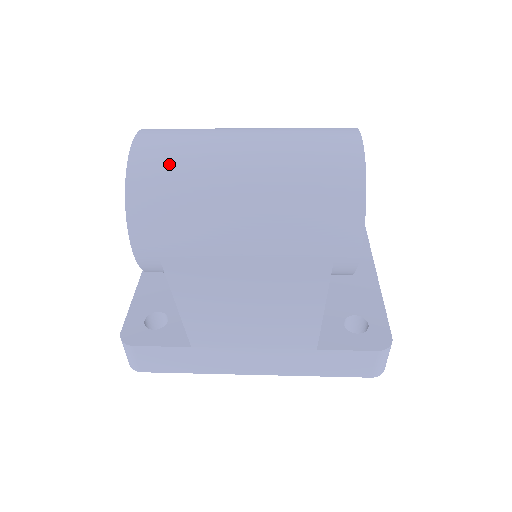
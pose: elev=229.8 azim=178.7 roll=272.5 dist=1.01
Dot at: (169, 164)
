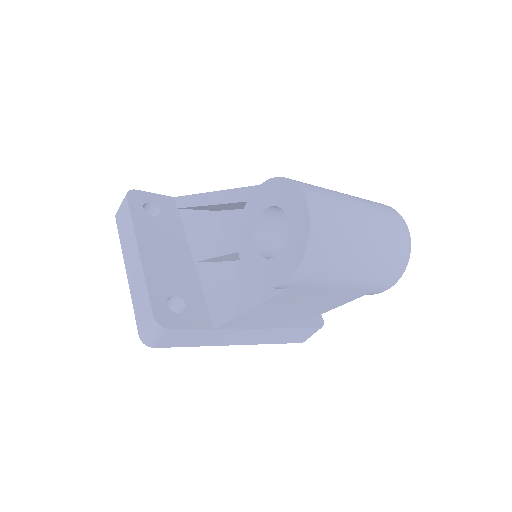
Dot at: (332, 226)
